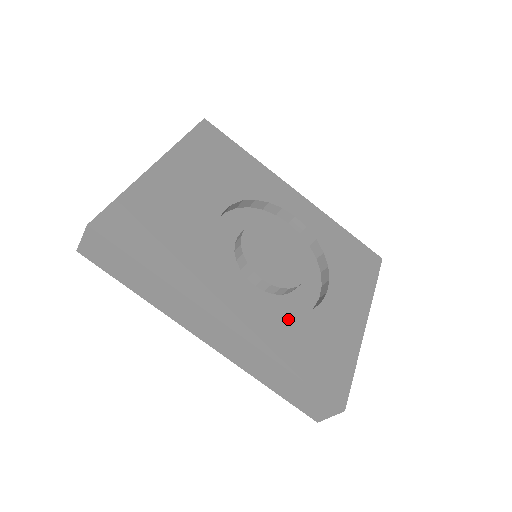
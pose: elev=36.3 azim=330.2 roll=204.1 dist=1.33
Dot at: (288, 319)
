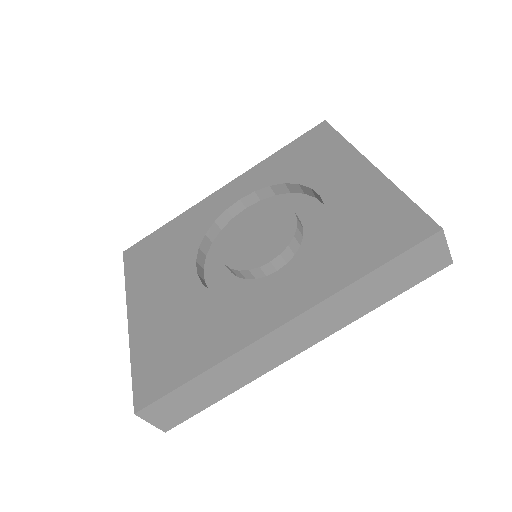
Dot at: (319, 251)
